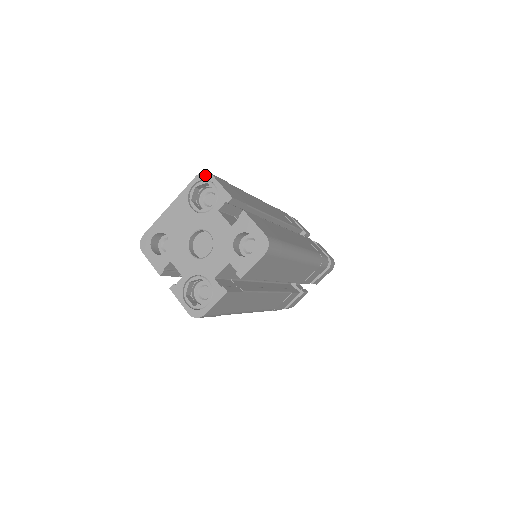
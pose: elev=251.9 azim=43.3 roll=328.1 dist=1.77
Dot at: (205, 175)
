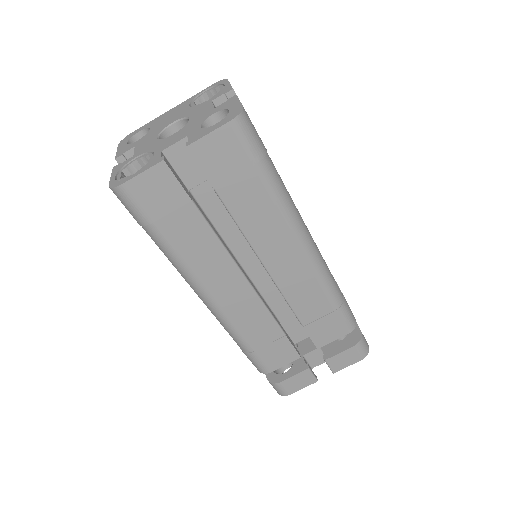
Dot at: (221, 81)
